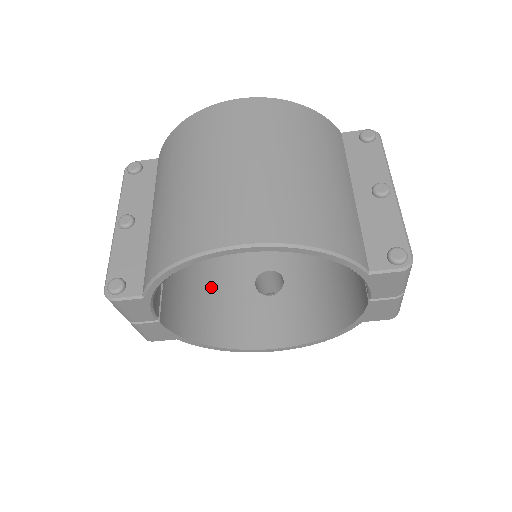
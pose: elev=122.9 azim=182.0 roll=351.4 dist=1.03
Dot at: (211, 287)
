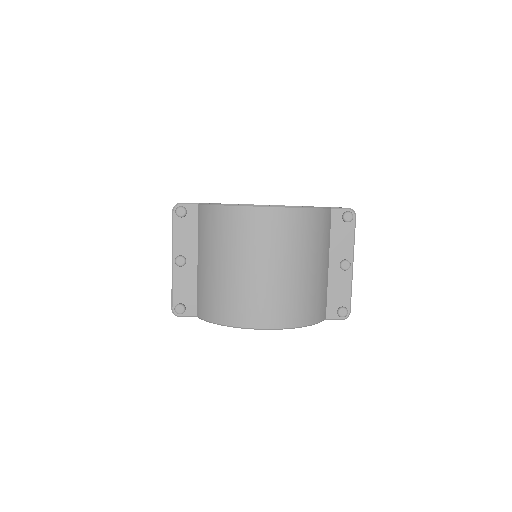
Dot at: occluded
